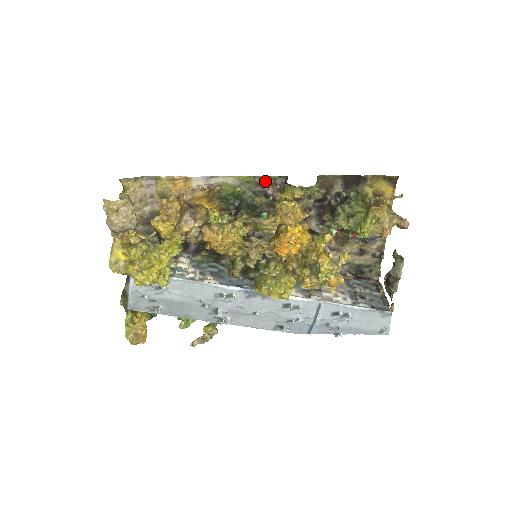
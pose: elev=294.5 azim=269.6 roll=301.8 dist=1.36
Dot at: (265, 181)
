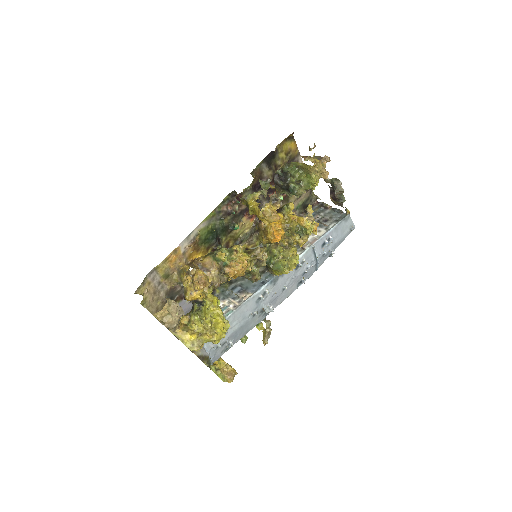
Dot at: (222, 206)
